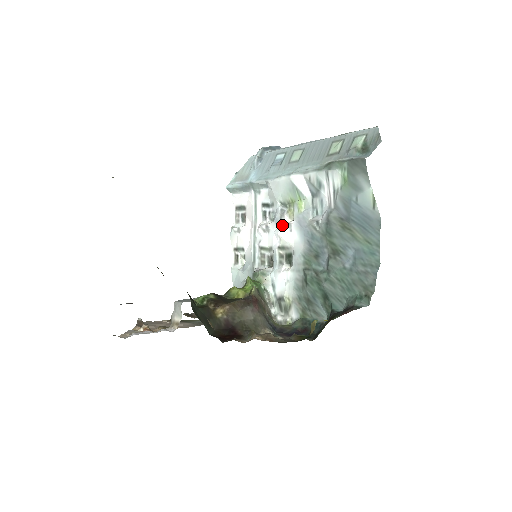
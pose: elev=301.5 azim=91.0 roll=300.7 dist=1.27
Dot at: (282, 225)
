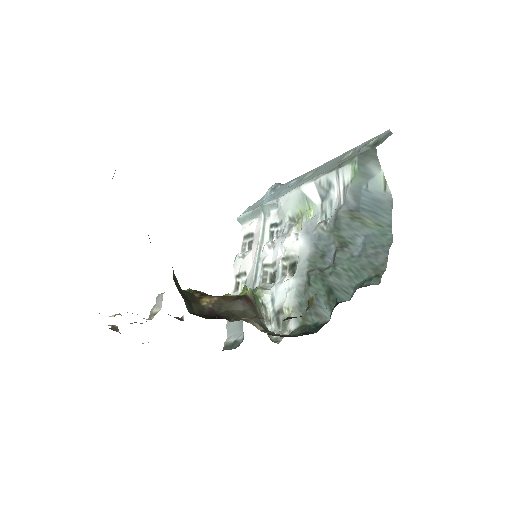
Dot at: occluded
